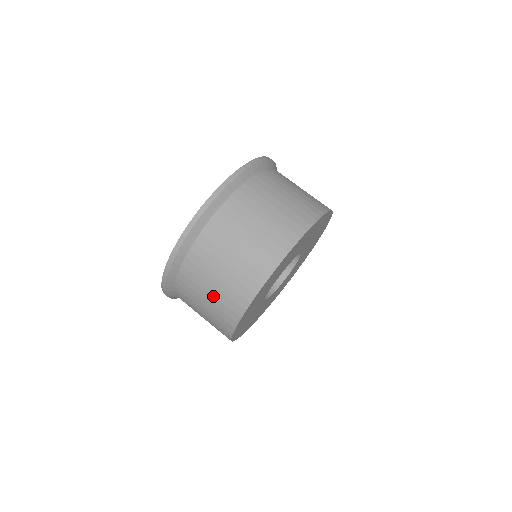
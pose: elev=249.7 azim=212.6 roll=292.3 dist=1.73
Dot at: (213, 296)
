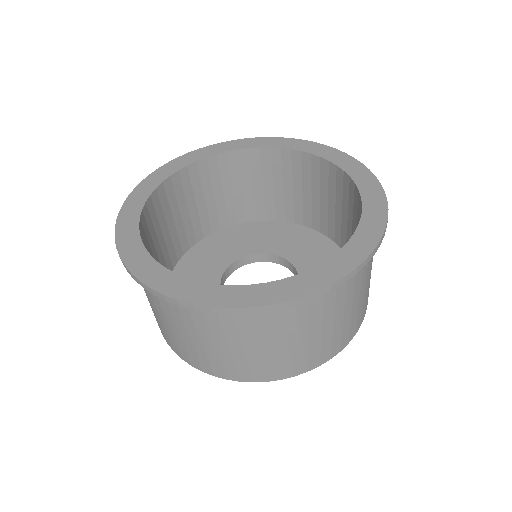
Dot at: (218, 351)
